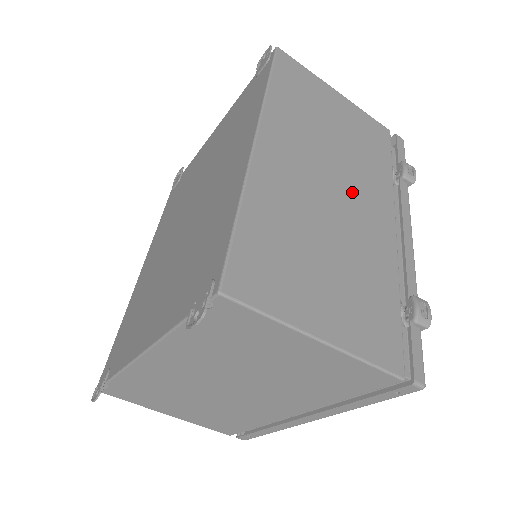
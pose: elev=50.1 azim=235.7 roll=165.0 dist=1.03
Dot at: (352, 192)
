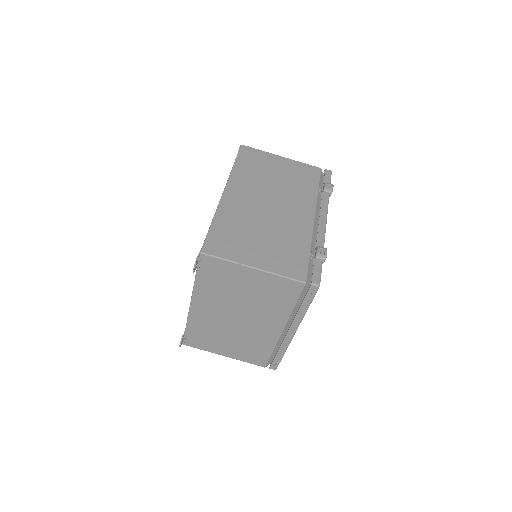
Dot at: (284, 205)
